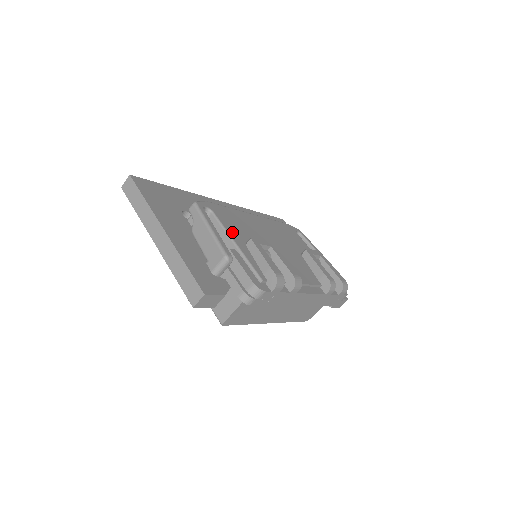
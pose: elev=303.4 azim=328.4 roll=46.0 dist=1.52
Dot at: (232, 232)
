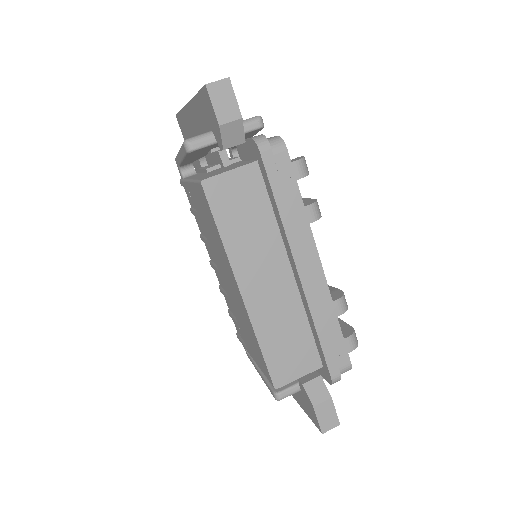
Dot at: occluded
